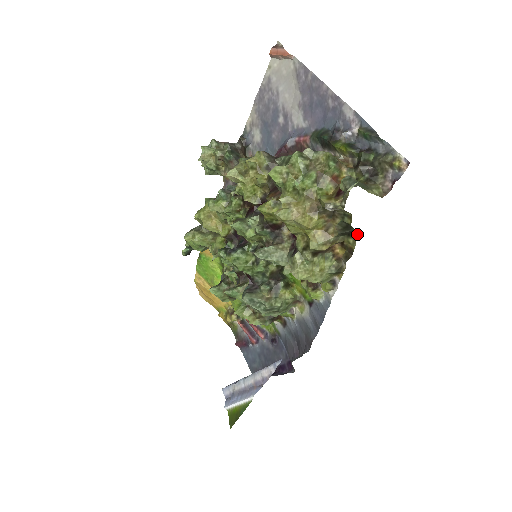
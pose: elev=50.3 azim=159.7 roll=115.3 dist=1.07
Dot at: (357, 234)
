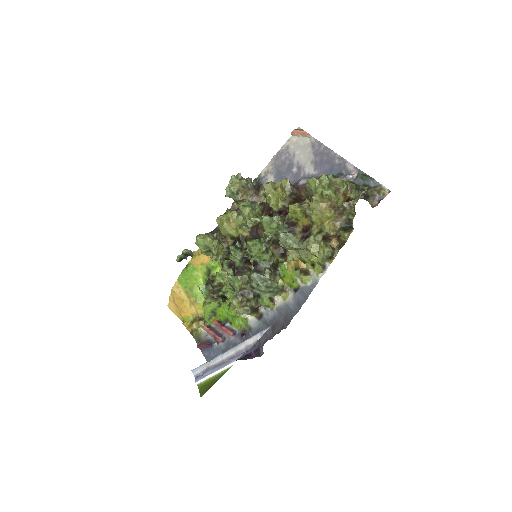
Dot at: (352, 230)
